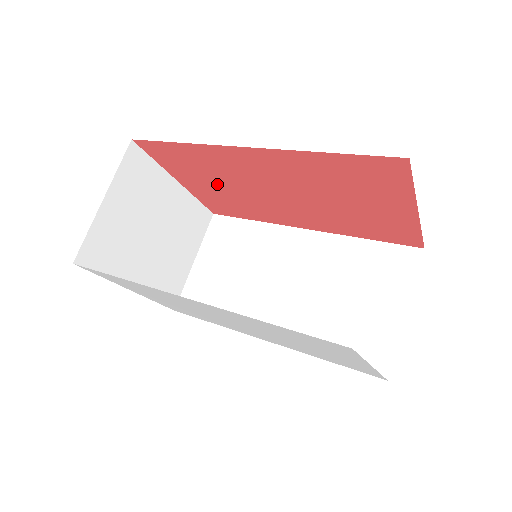
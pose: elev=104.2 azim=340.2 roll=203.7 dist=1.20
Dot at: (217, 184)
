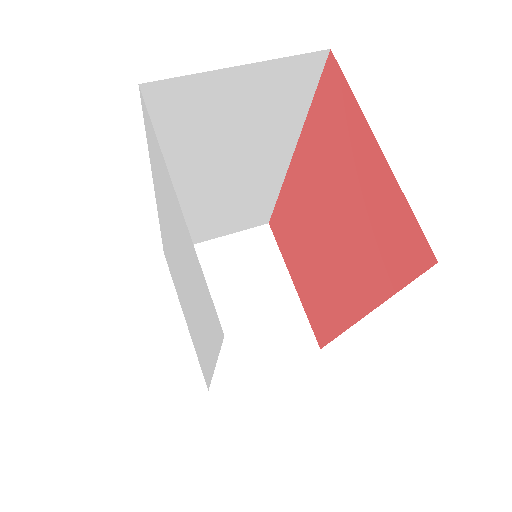
Dot at: (303, 261)
